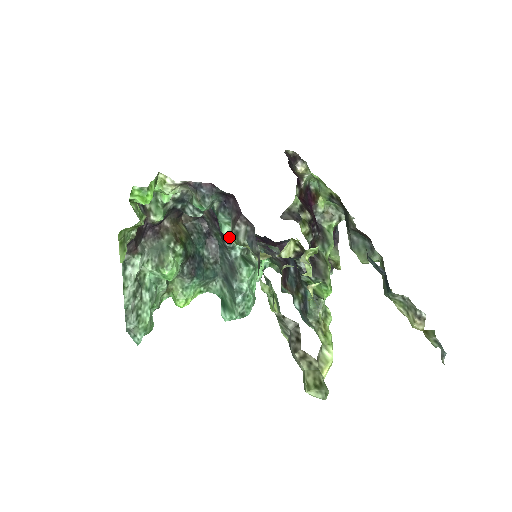
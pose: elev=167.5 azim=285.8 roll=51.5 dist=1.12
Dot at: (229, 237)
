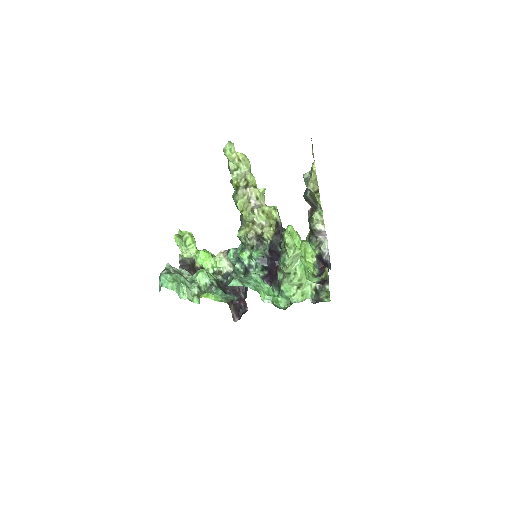
Dot at: (241, 253)
